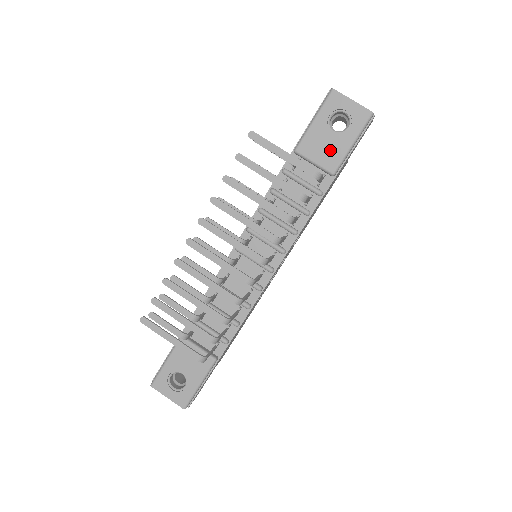
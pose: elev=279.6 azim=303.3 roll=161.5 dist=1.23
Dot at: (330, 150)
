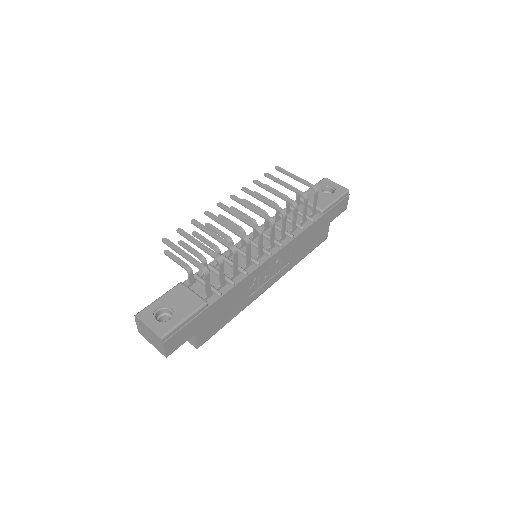
Dot at: (321, 200)
